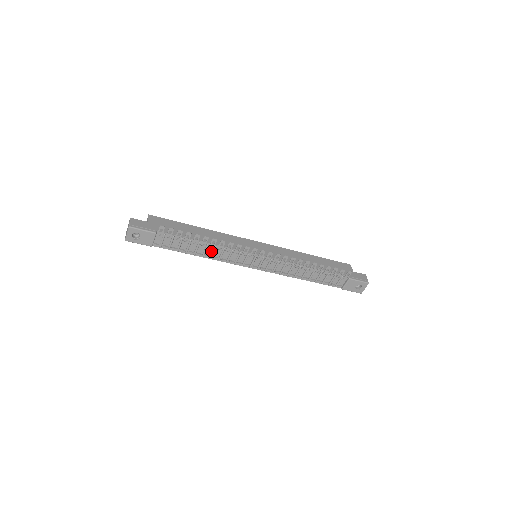
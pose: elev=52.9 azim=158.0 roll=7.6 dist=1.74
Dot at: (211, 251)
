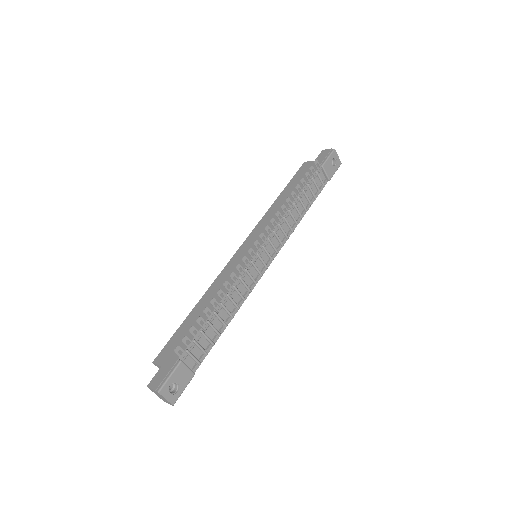
Dot at: (230, 304)
